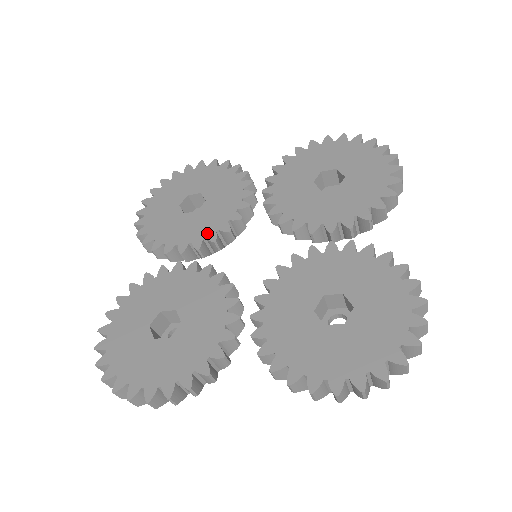
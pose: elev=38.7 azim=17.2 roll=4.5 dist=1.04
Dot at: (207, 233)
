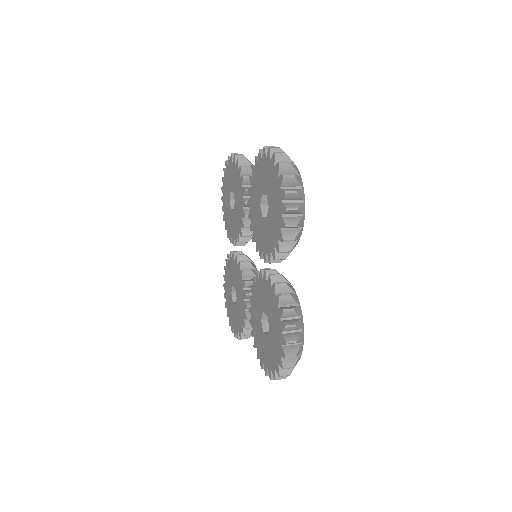
Dot at: (237, 234)
